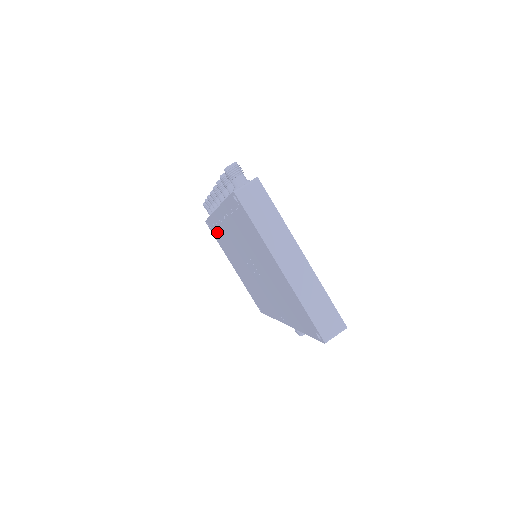
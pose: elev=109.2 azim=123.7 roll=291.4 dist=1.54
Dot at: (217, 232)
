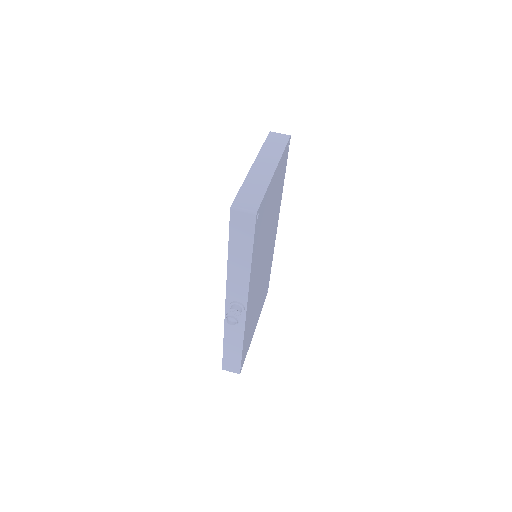
Dot at: occluded
